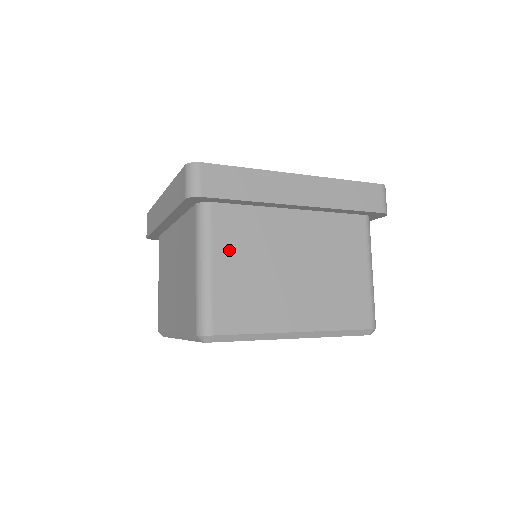
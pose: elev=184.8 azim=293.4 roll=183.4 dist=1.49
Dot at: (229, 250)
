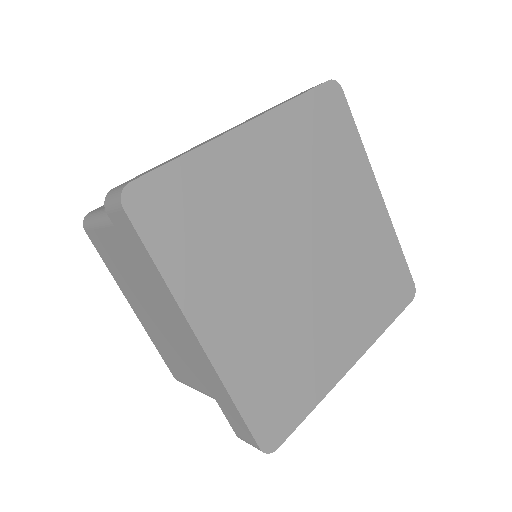
Dot at: occluded
